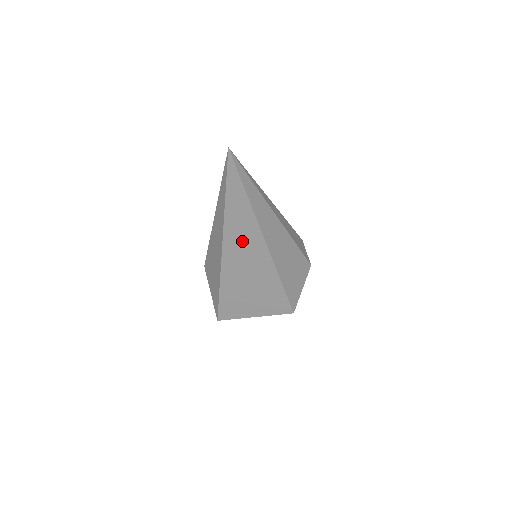
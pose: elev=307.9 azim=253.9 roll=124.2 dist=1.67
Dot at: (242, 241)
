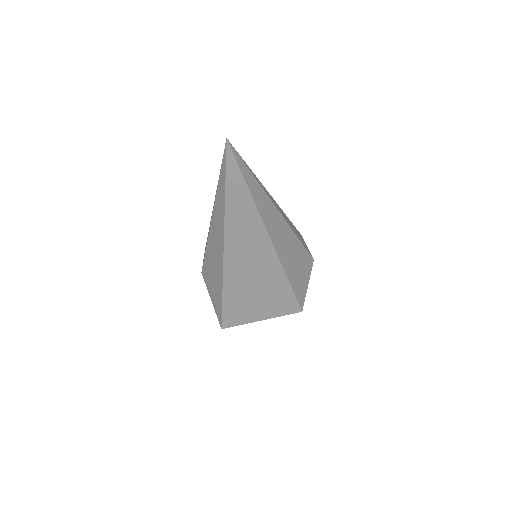
Dot at: (245, 240)
